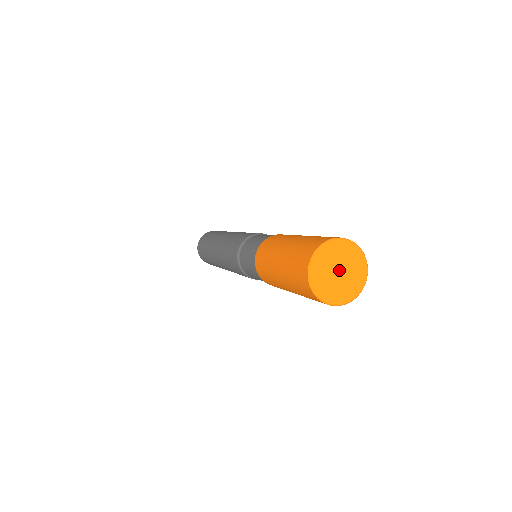
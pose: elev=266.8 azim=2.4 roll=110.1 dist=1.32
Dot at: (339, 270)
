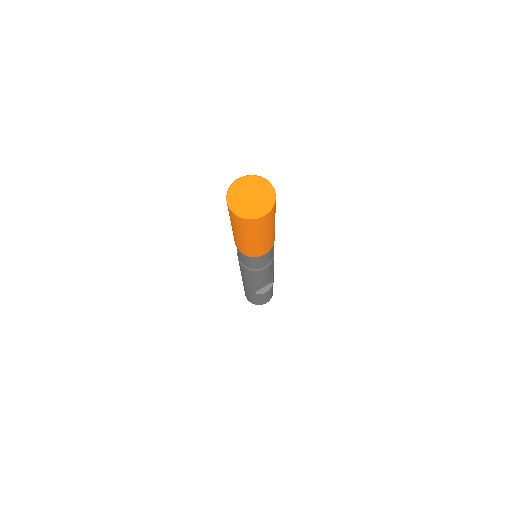
Dot at: (252, 195)
